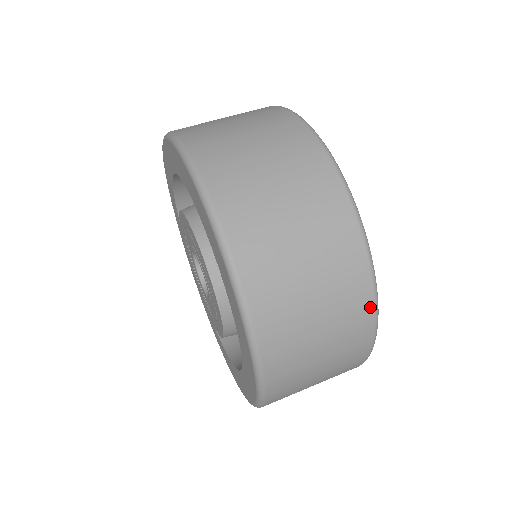
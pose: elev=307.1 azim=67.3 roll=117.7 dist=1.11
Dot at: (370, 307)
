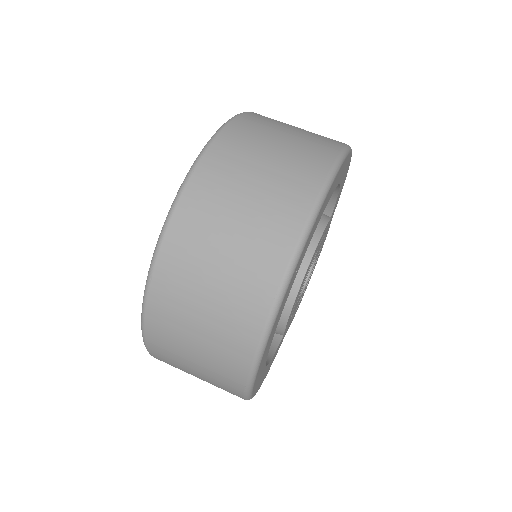
Dot at: (241, 385)
